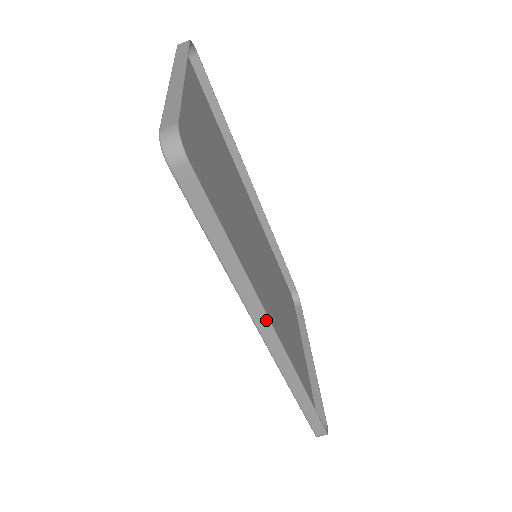
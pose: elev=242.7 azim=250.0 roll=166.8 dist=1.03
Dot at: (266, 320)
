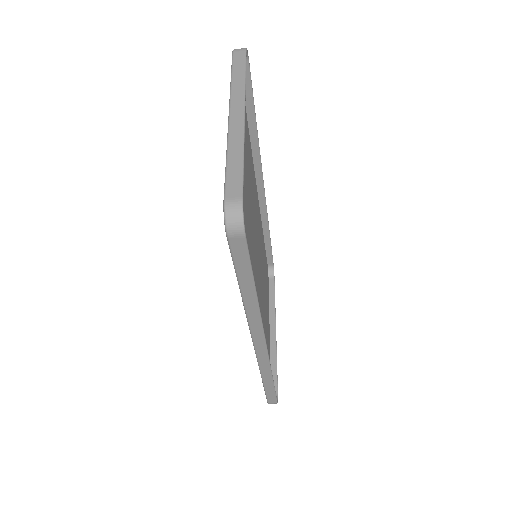
Dot at: (262, 335)
